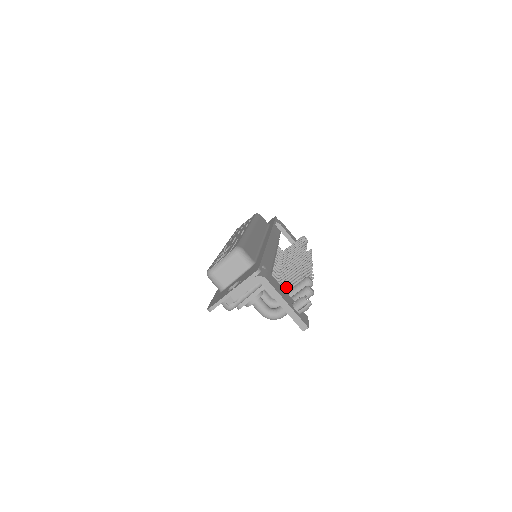
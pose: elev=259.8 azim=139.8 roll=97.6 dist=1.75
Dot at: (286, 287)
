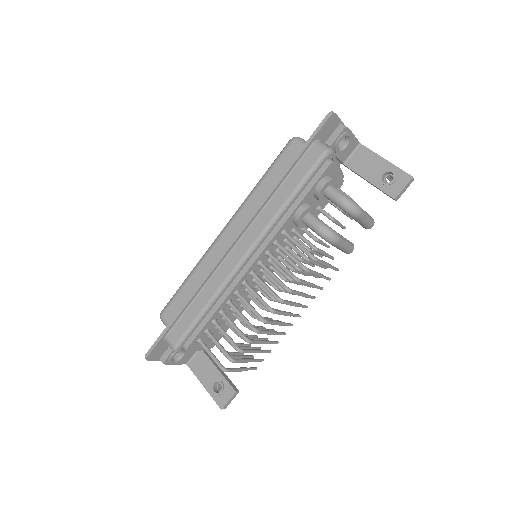
Dot at: occluded
